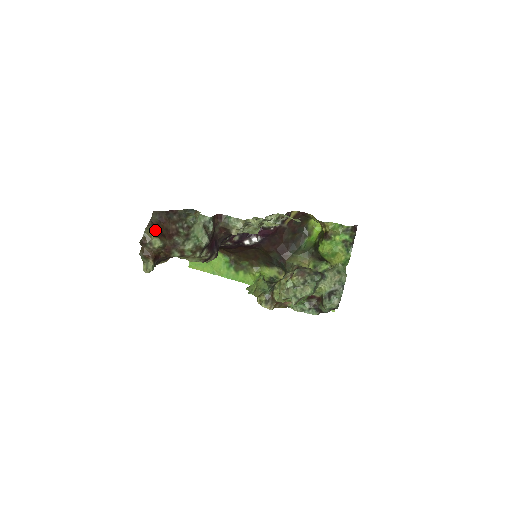
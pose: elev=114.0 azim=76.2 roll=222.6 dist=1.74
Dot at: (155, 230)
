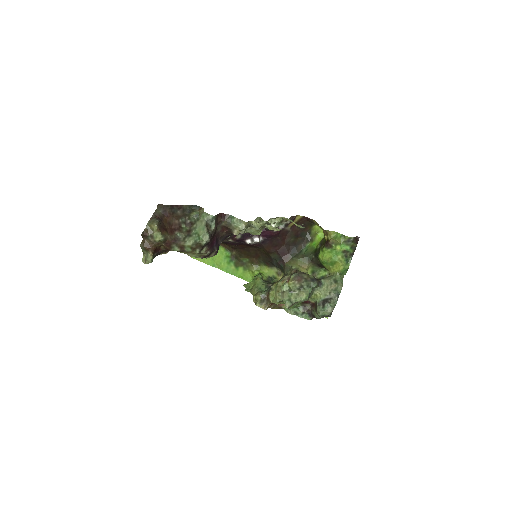
Dot at: (157, 224)
